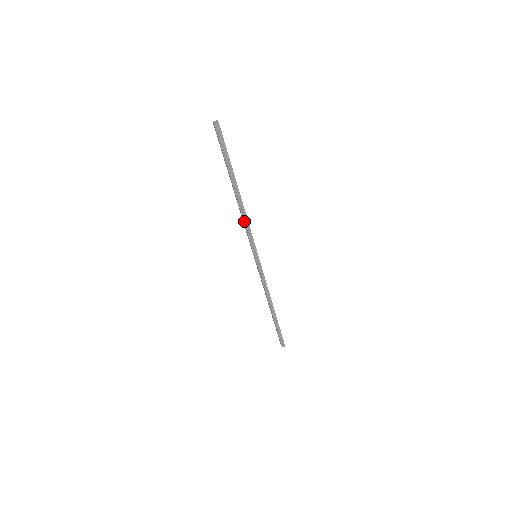
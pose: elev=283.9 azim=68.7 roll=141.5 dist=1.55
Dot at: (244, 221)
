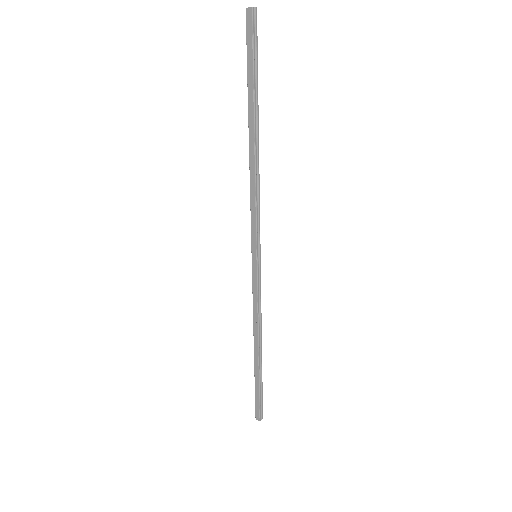
Dot at: (256, 190)
